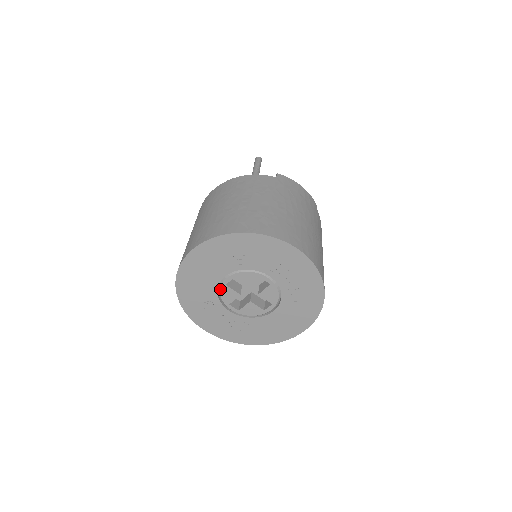
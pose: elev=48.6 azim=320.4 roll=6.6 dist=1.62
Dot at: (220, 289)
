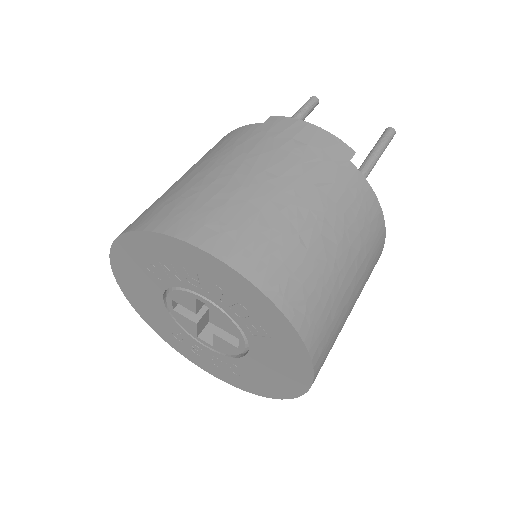
Dot at: (173, 315)
